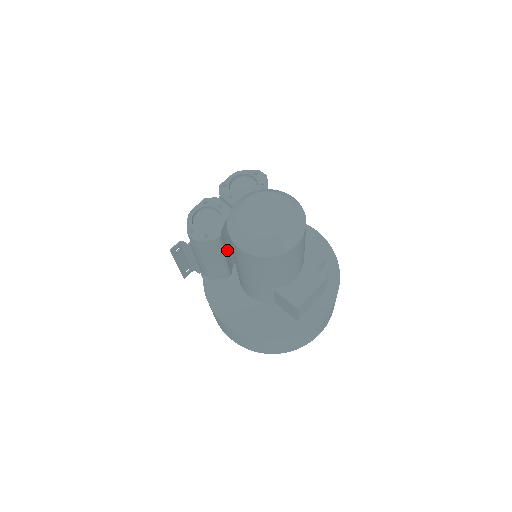
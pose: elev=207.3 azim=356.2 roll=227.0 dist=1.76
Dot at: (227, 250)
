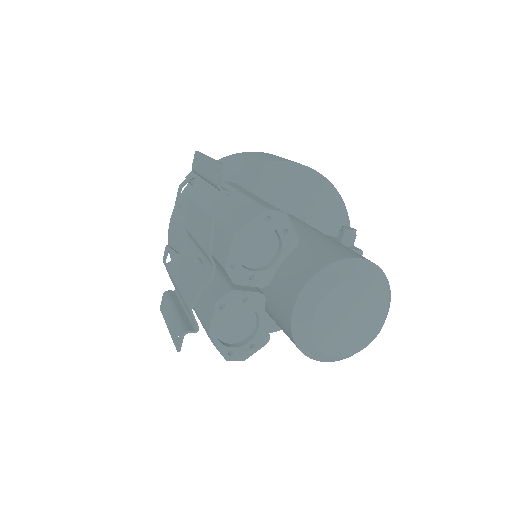
Dot at: occluded
